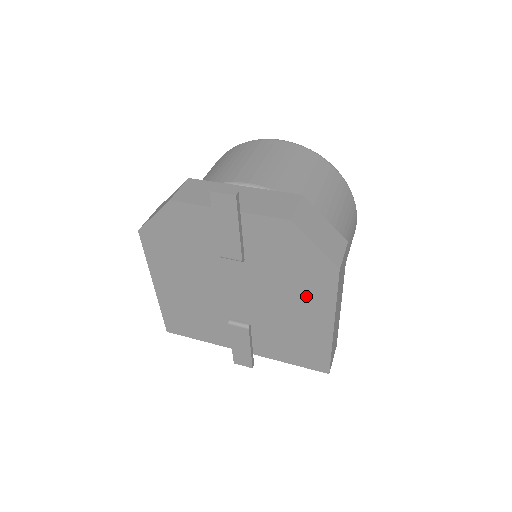
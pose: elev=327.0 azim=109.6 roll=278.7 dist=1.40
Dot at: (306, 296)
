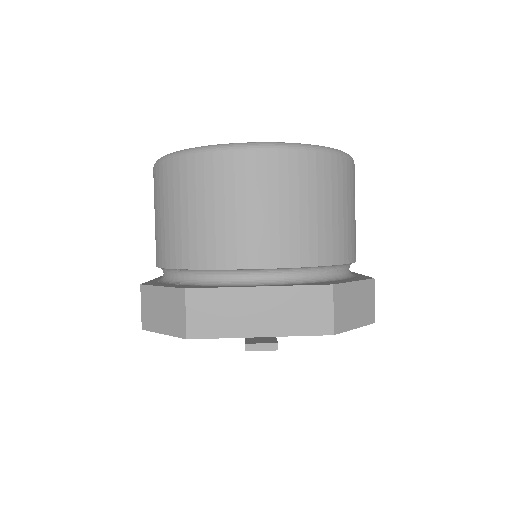
Dot at: occluded
